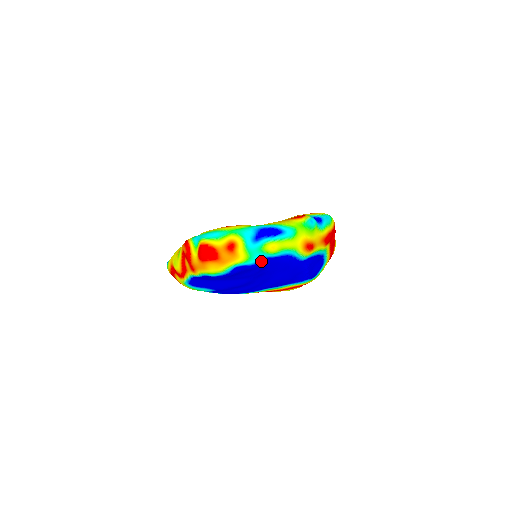
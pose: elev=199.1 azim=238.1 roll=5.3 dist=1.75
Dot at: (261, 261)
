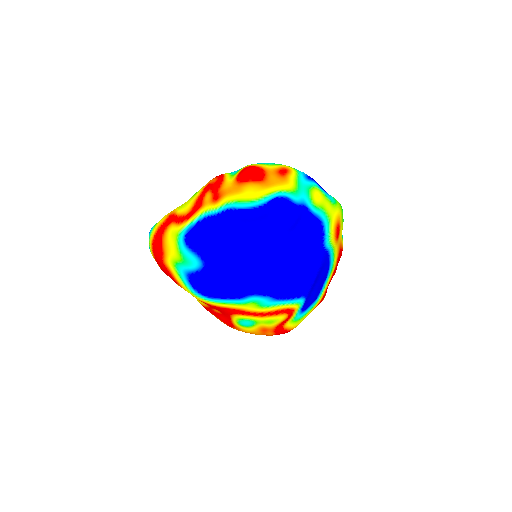
Dot at: (301, 207)
